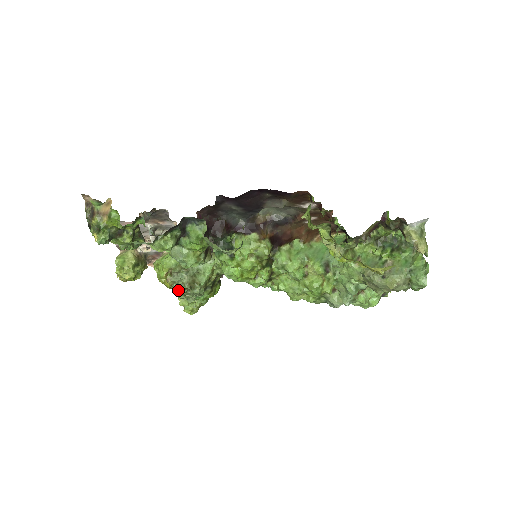
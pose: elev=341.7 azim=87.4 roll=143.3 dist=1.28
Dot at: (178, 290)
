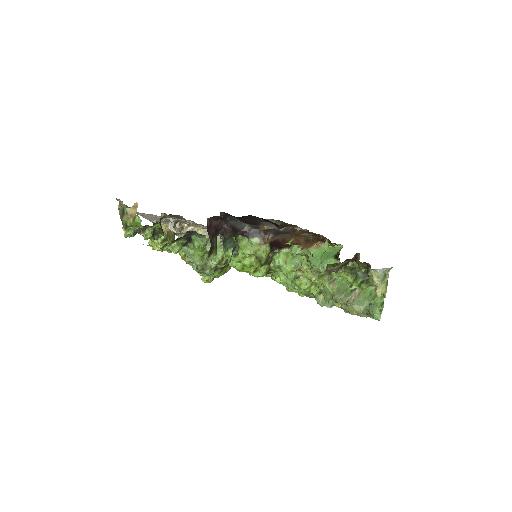
Dot at: (193, 269)
